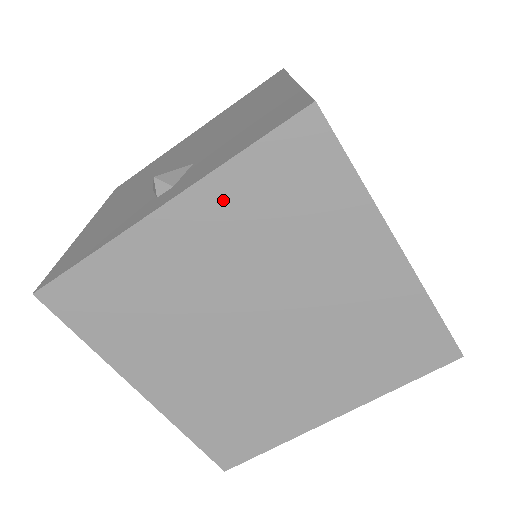
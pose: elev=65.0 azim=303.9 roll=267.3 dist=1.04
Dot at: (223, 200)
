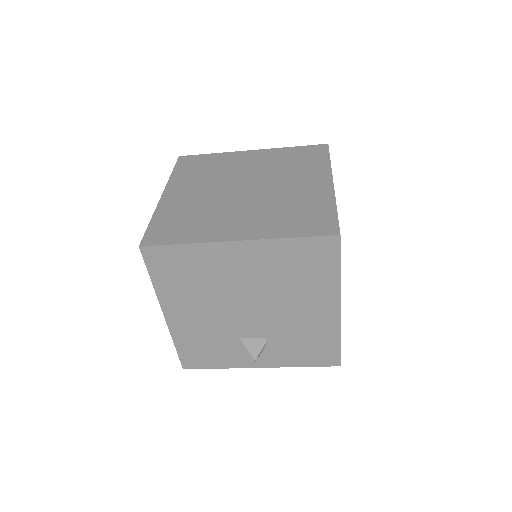
Dot at: occluded
